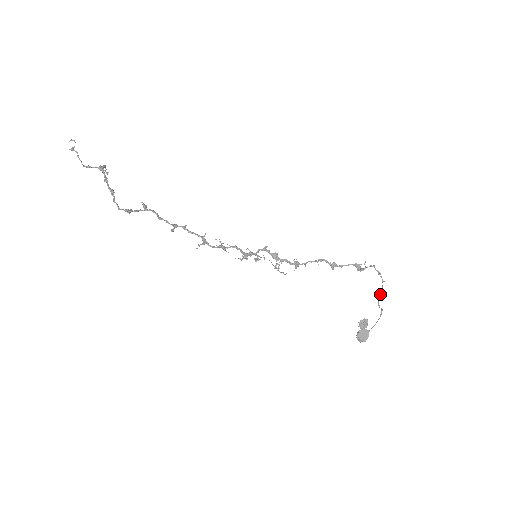
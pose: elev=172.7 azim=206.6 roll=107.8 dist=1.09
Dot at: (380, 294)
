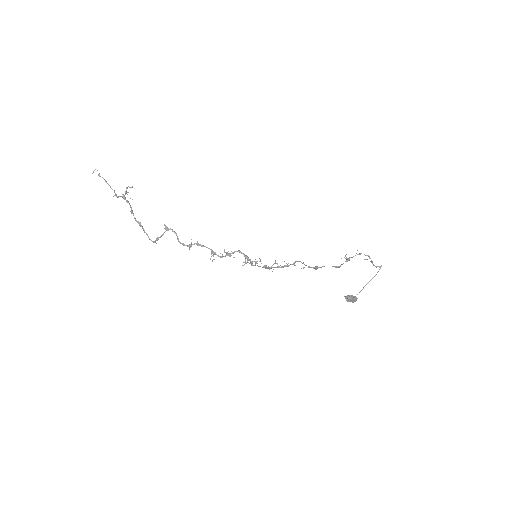
Dot at: (373, 265)
